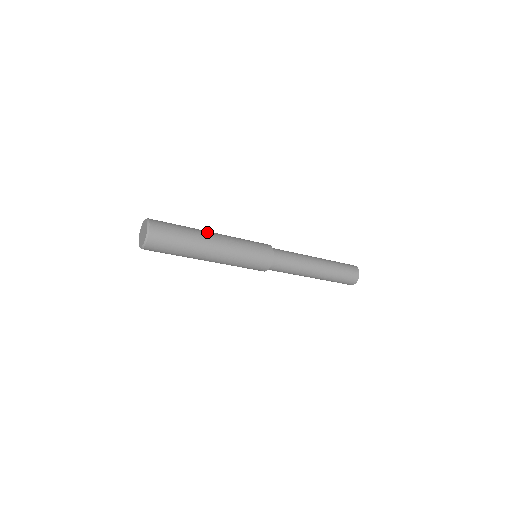
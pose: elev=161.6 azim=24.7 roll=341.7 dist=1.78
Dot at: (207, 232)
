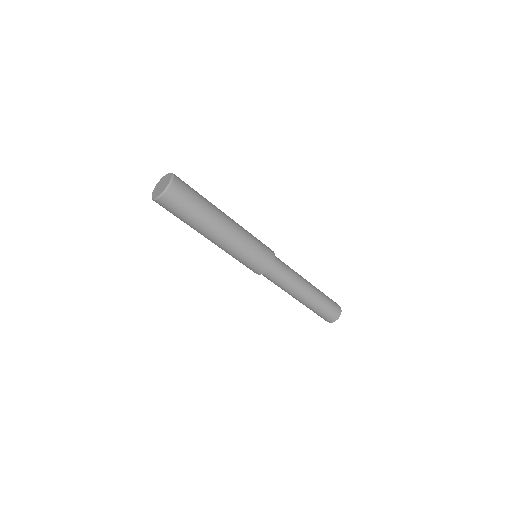
Dot at: (219, 224)
